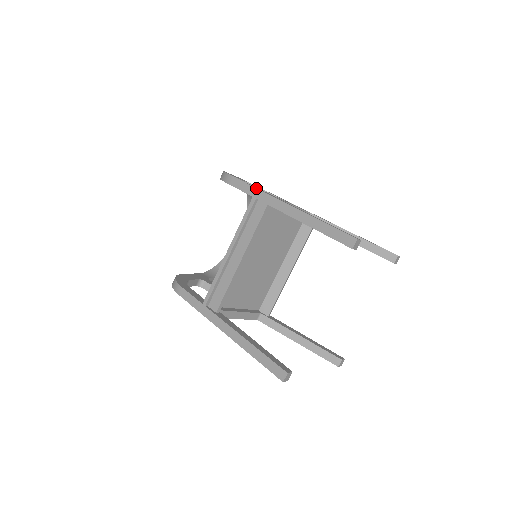
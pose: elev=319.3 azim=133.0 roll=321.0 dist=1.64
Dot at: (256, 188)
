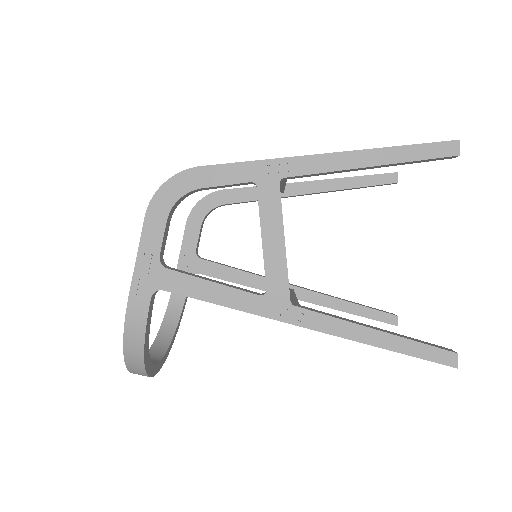
Dot at: occluded
